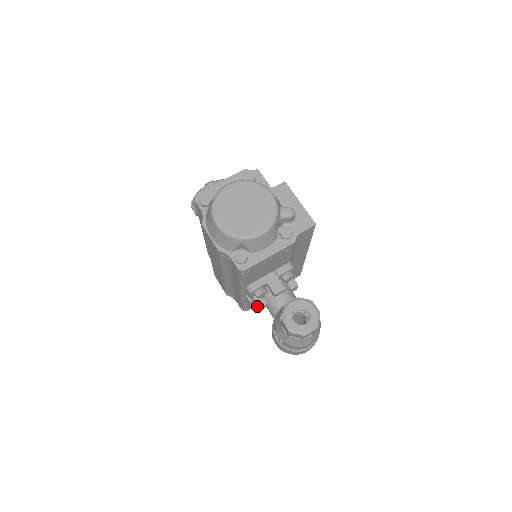
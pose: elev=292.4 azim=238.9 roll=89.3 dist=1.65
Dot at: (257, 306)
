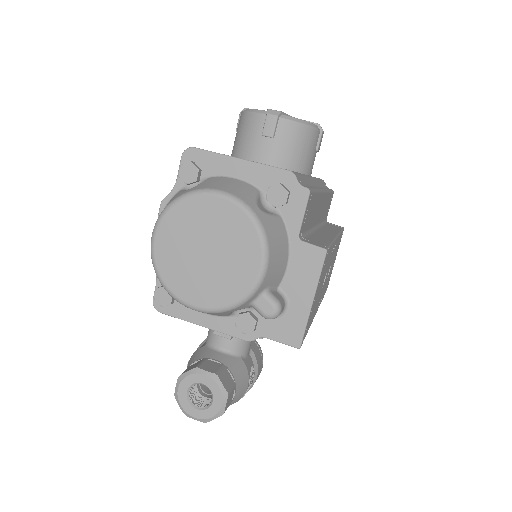
Dot at: occluded
